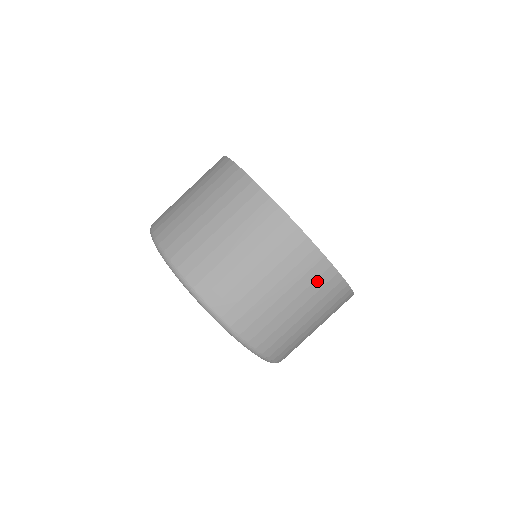
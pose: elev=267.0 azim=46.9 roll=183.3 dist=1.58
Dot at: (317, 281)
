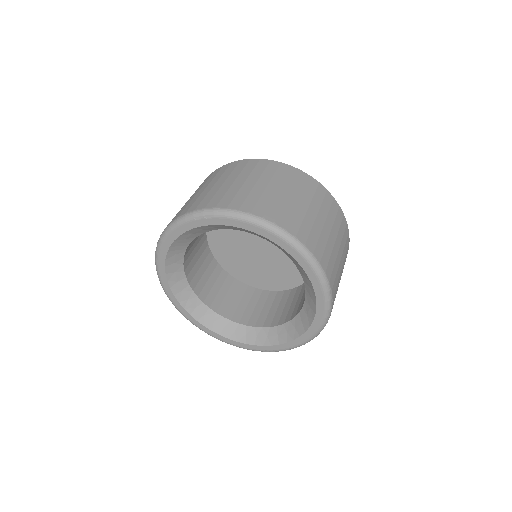
Dot at: (337, 217)
